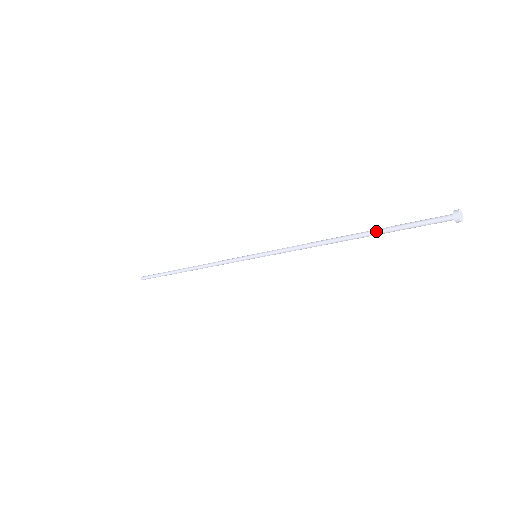
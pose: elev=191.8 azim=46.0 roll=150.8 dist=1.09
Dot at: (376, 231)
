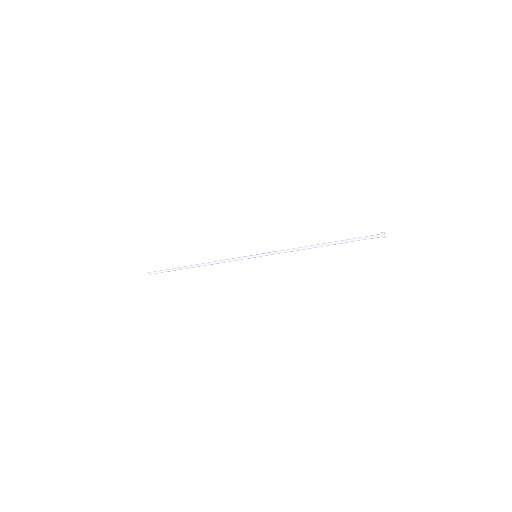
Dot at: (340, 241)
